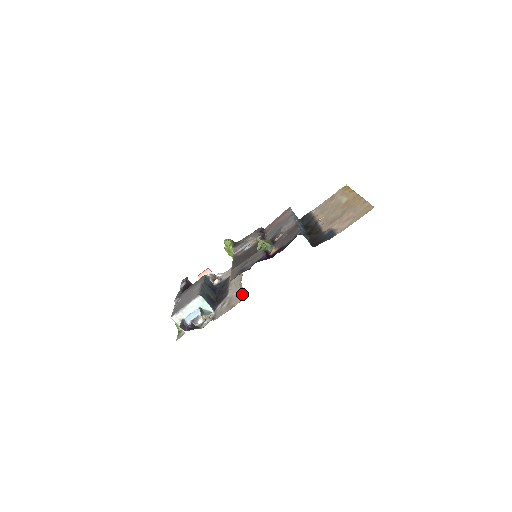
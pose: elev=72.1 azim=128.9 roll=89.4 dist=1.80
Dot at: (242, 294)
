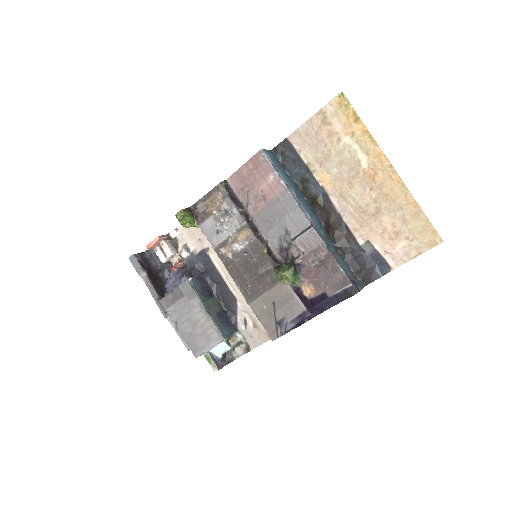
Dot at: occluded
